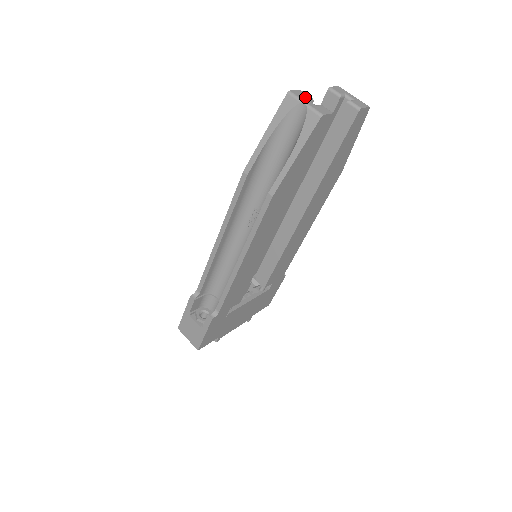
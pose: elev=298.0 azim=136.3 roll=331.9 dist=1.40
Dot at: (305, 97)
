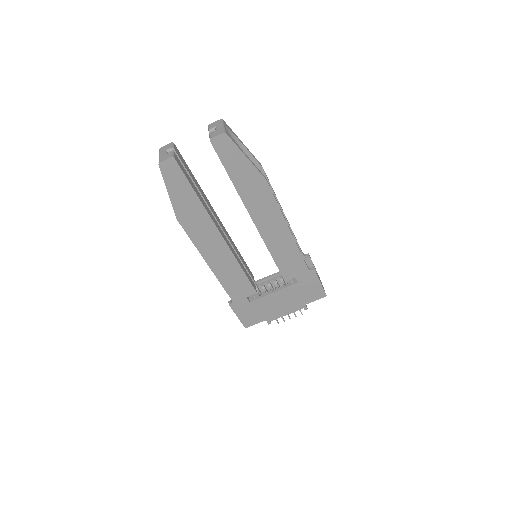
Dot at: (166, 149)
